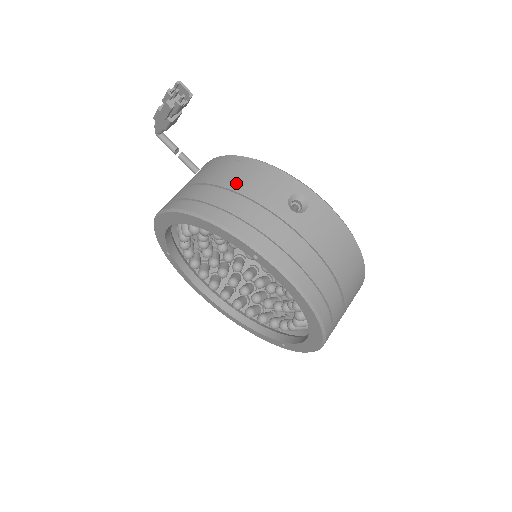
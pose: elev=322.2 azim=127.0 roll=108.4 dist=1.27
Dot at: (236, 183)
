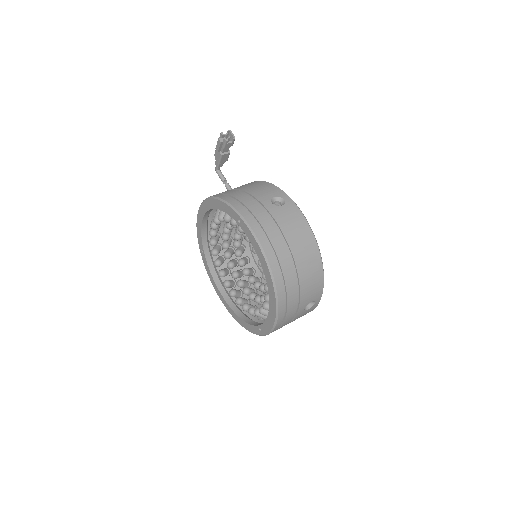
Dot at: (246, 188)
